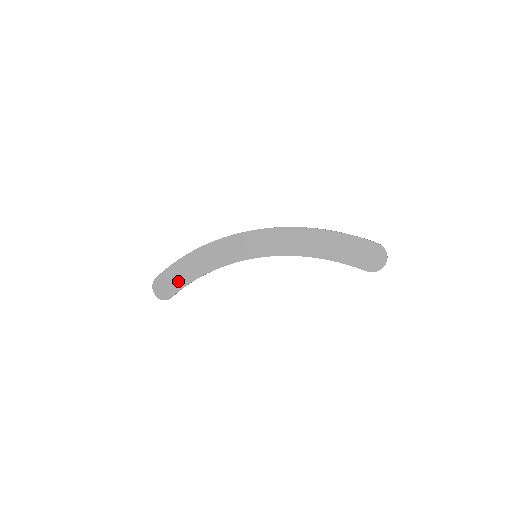
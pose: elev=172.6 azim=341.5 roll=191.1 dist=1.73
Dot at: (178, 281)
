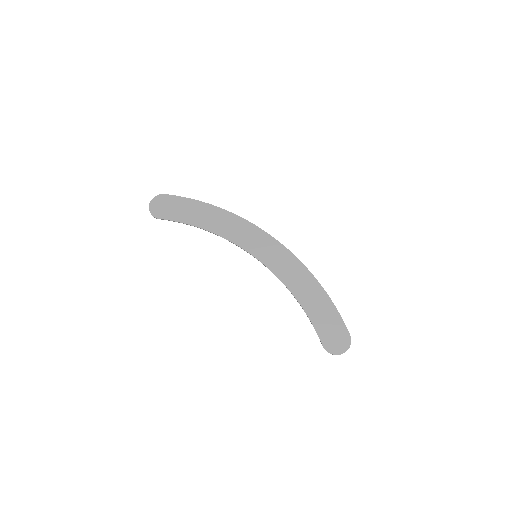
Dot at: (179, 213)
